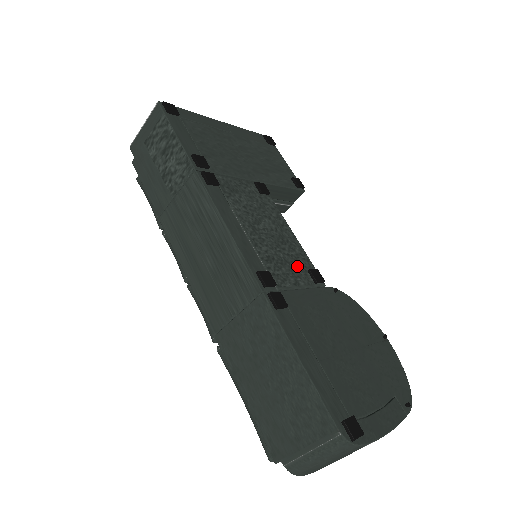
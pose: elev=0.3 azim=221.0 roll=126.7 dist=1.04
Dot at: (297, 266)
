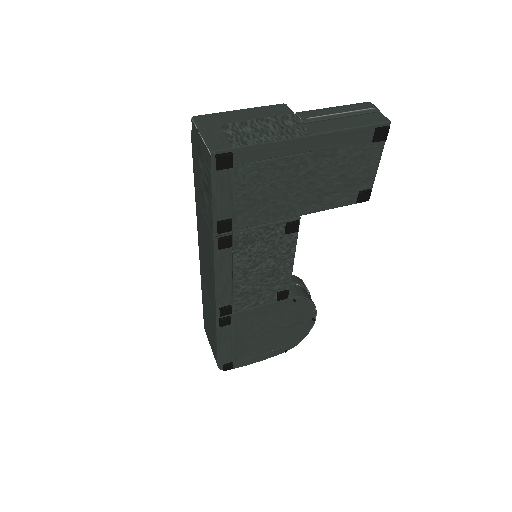
Dot at: (269, 291)
